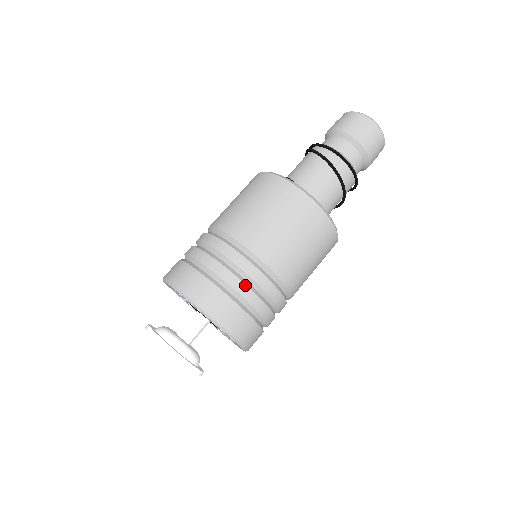
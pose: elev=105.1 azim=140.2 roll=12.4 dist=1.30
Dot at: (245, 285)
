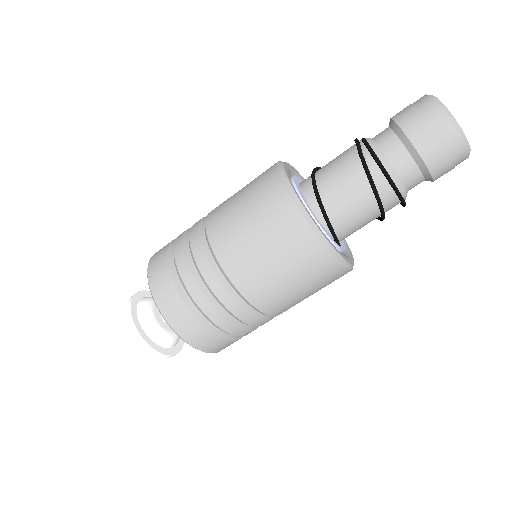
Dot at: (235, 327)
